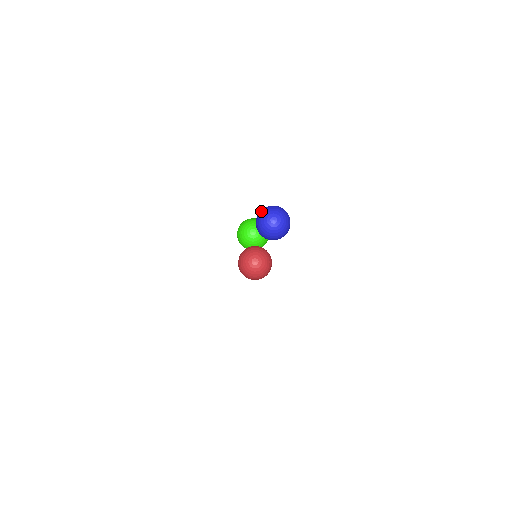
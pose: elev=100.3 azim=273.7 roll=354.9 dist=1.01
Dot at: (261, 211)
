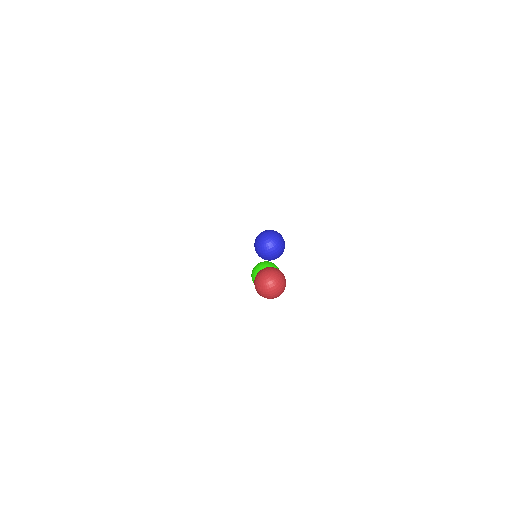
Dot at: (255, 240)
